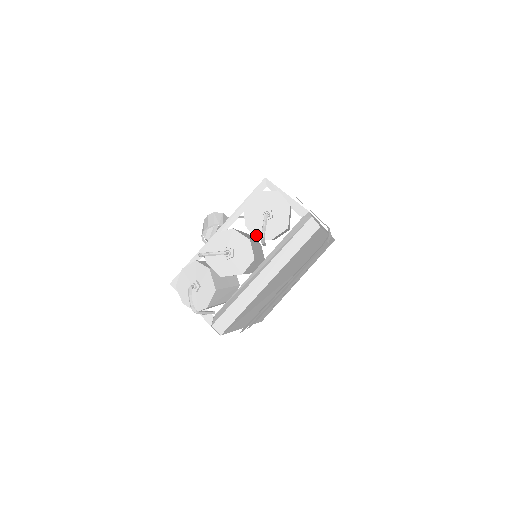
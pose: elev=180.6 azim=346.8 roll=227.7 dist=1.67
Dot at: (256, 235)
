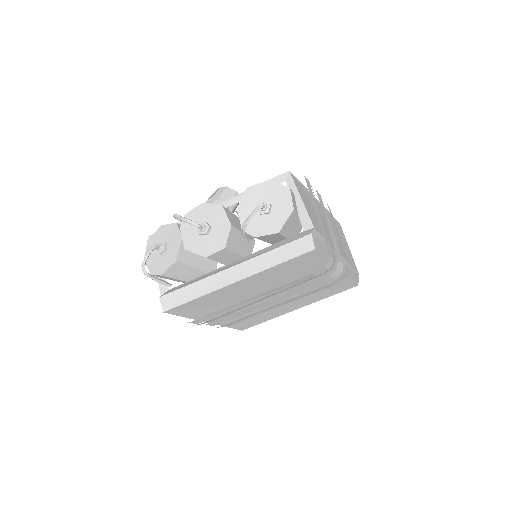
Dot at: occluded
